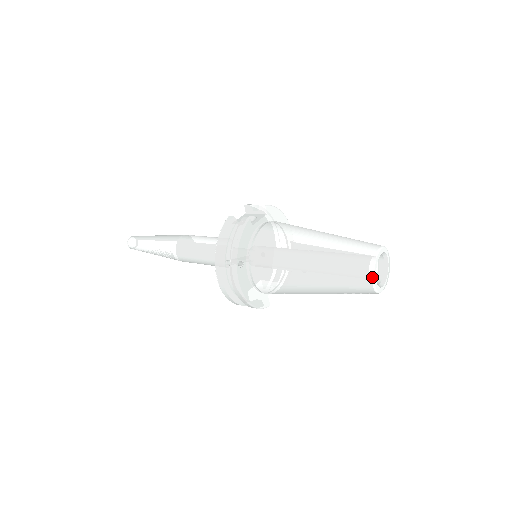
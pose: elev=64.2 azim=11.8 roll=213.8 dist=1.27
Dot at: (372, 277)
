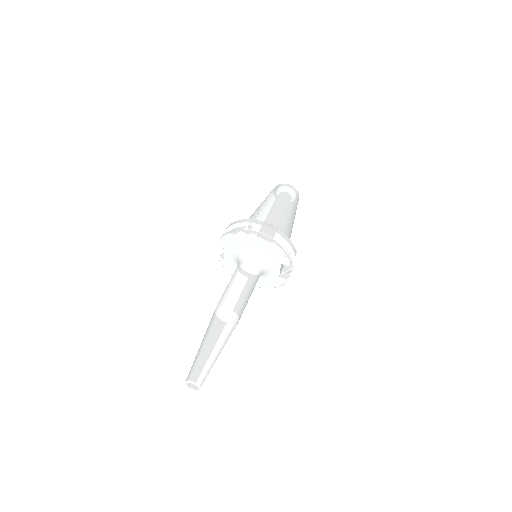
Dot at: (285, 184)
